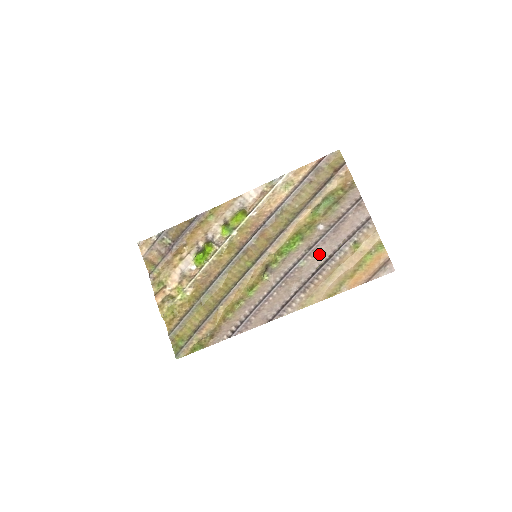
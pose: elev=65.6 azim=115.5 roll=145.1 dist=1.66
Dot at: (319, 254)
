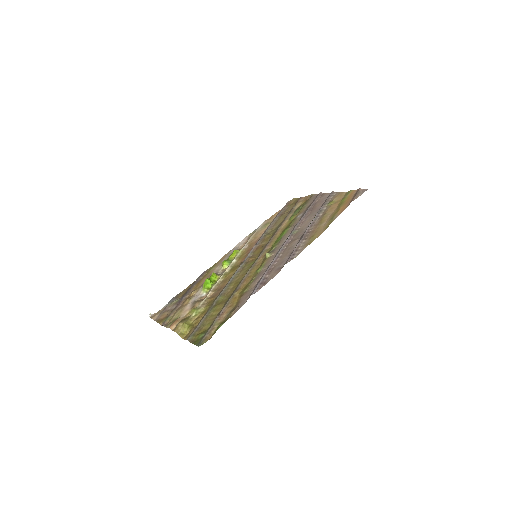
Dot at: (306, 222)
